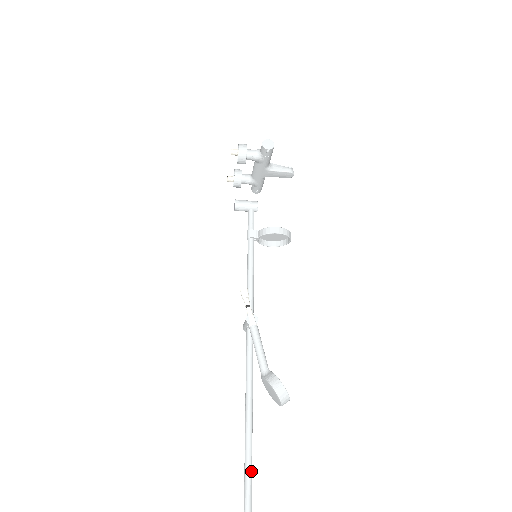
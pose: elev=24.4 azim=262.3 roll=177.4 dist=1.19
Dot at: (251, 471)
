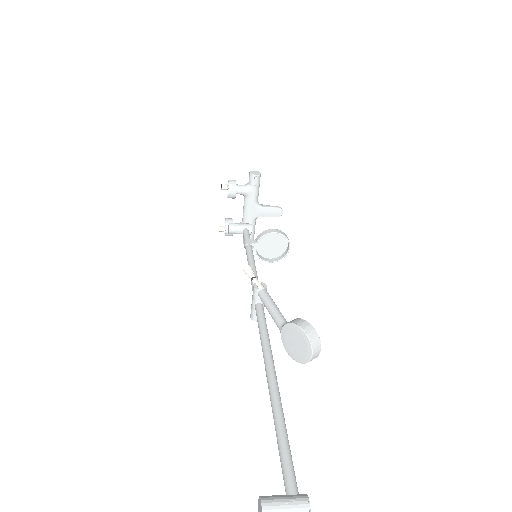
Dot at: (286, 435)
